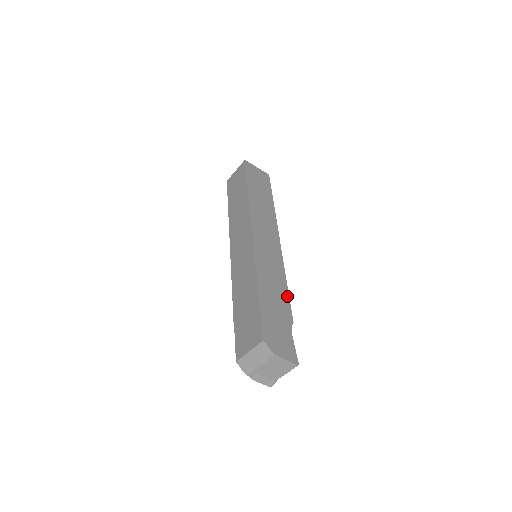
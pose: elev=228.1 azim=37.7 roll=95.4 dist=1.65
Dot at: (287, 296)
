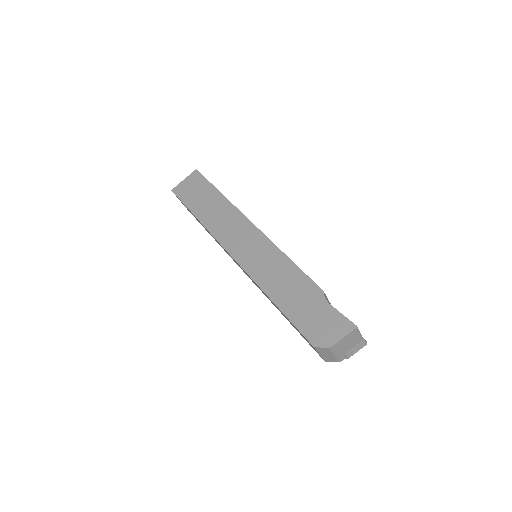
Dot at: (299, 272)
